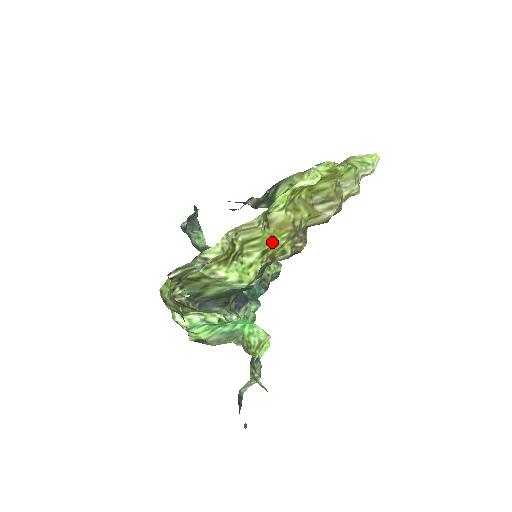
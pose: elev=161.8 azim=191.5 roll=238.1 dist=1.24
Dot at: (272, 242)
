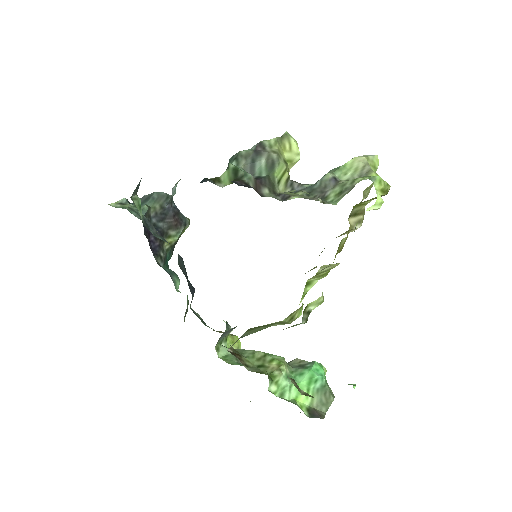
Dot at: occluded
